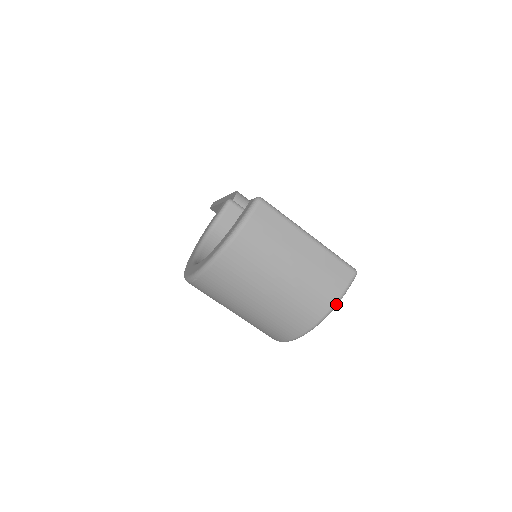
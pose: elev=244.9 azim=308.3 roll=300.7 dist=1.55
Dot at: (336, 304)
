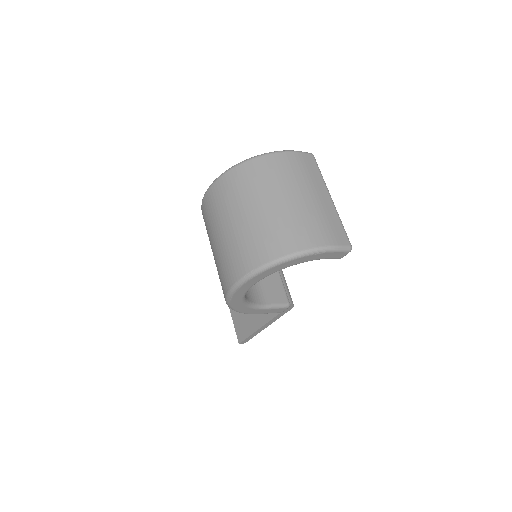
Dot at: (323, 248)
